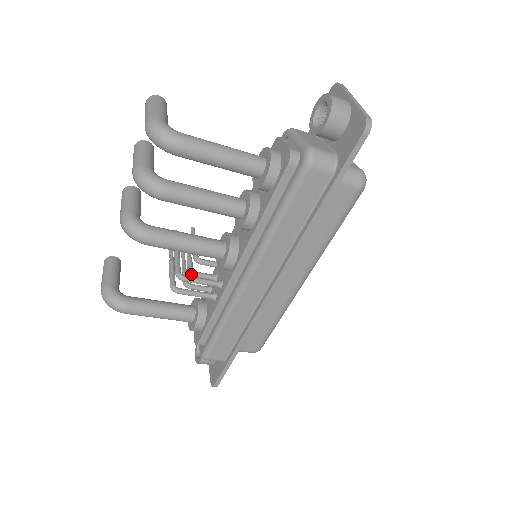
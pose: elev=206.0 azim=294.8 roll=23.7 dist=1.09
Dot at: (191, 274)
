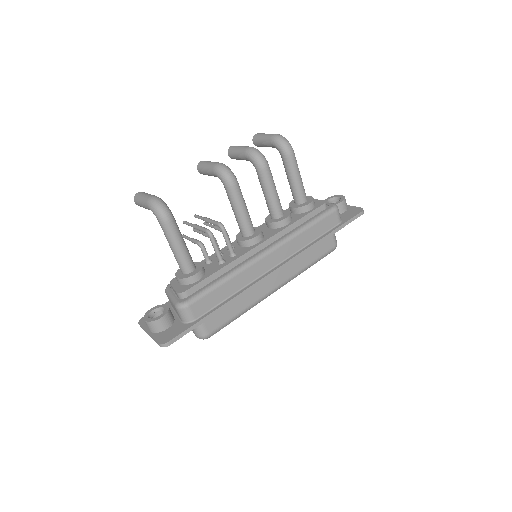
Dot at: occluded
